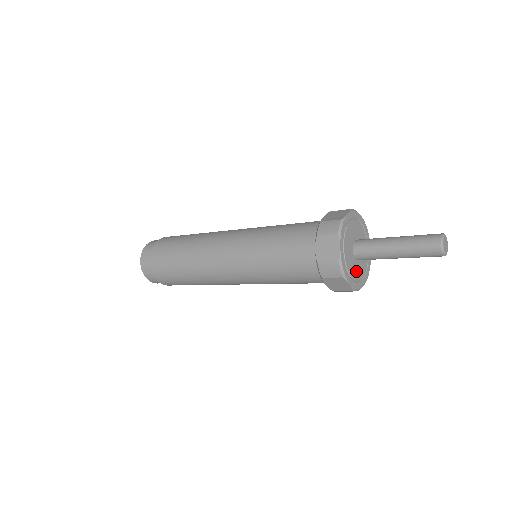
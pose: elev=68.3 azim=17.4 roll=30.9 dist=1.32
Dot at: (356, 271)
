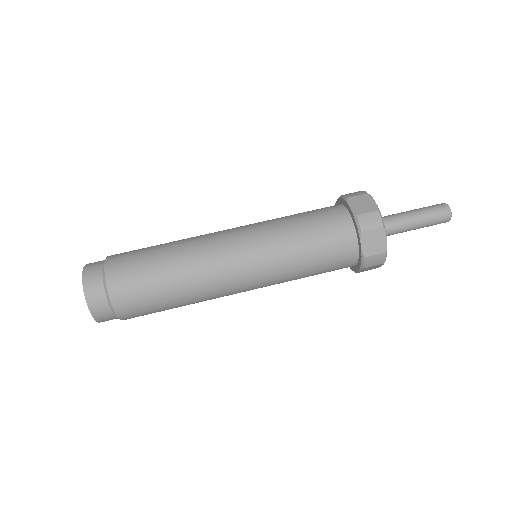
Dot at: occluded
